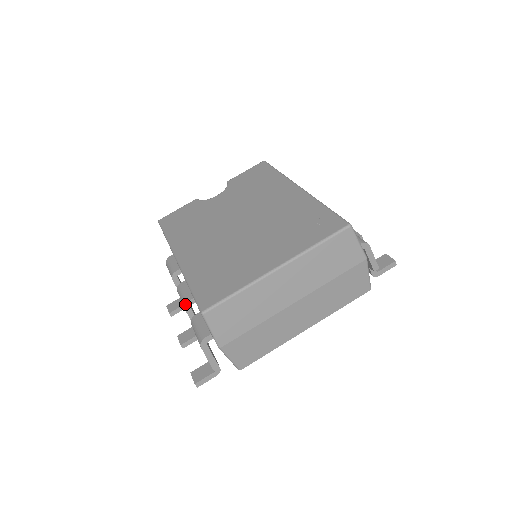
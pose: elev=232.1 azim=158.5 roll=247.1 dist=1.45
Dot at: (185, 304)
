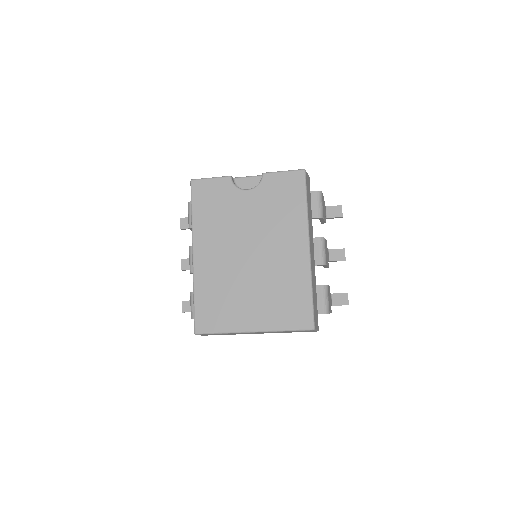
Dot at: occluded
